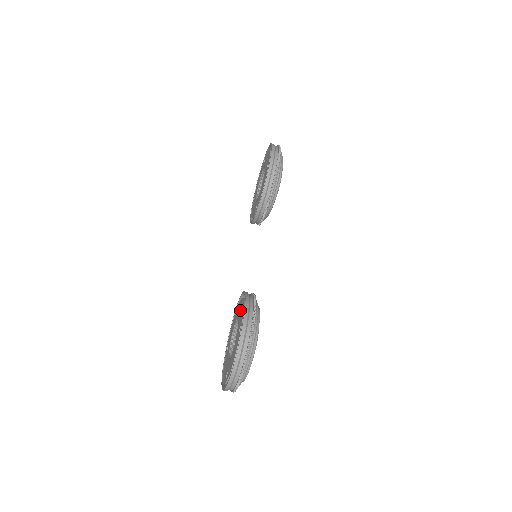
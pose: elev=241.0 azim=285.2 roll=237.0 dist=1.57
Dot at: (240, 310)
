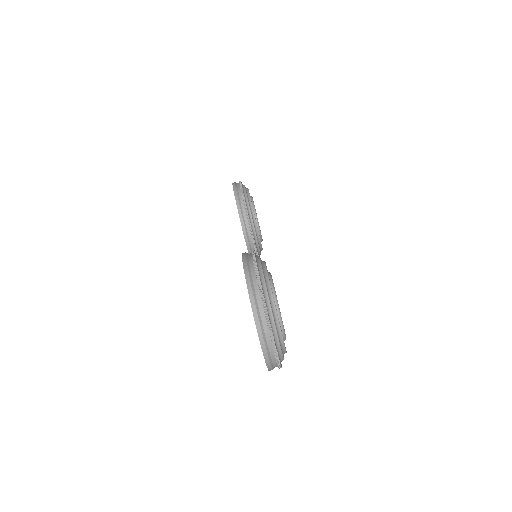
Dot at: occluded
